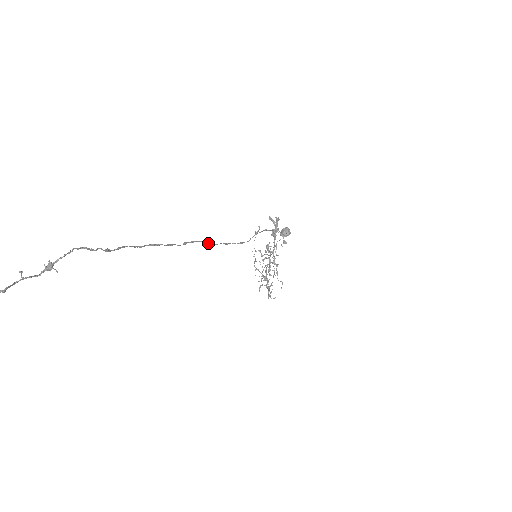
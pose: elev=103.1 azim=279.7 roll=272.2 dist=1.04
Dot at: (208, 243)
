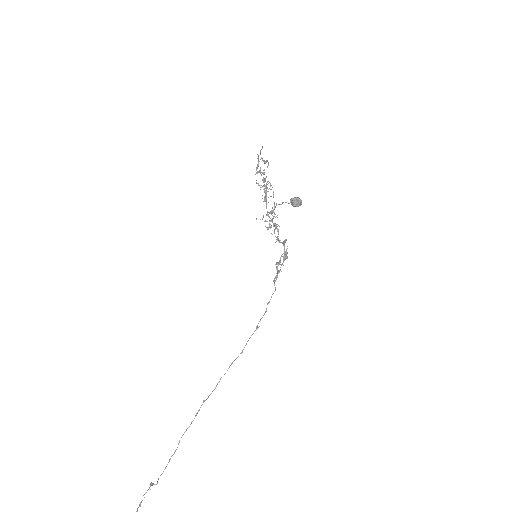
Dot at: occluded
